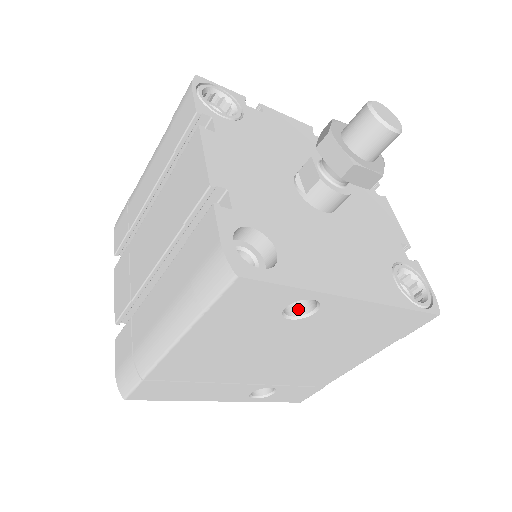
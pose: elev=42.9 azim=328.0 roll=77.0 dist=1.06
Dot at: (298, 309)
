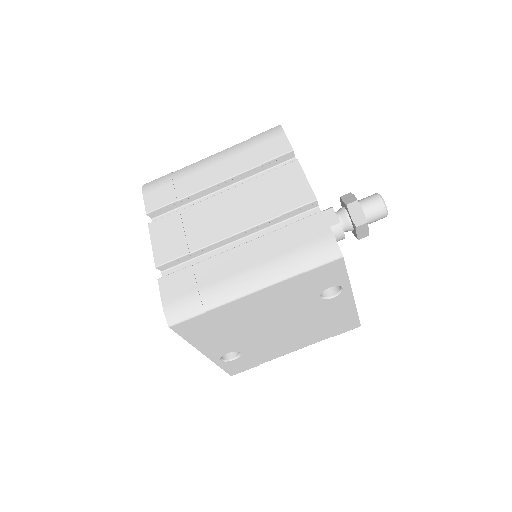
Dot at: (322, 293)
